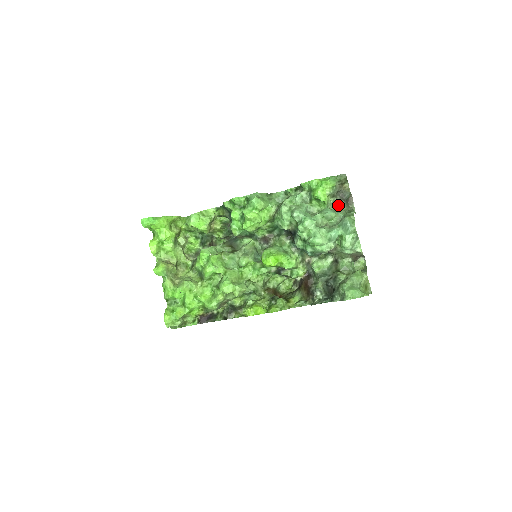
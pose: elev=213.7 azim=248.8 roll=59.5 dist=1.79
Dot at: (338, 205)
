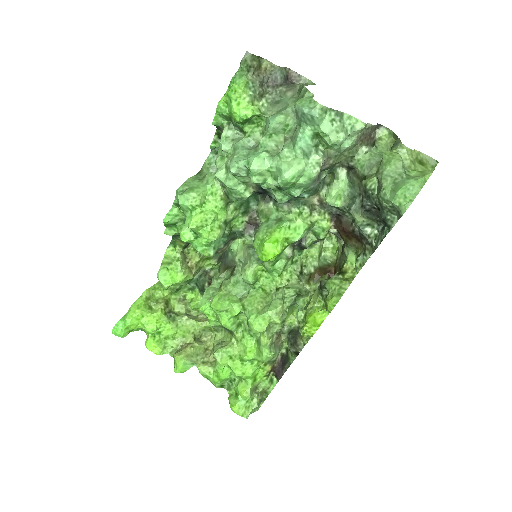
Dot at: (278, 100)
